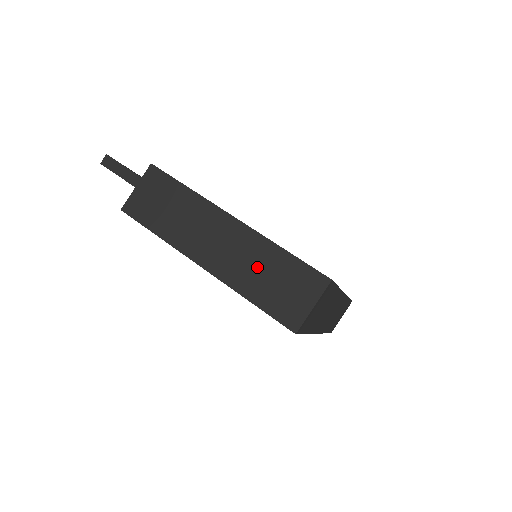
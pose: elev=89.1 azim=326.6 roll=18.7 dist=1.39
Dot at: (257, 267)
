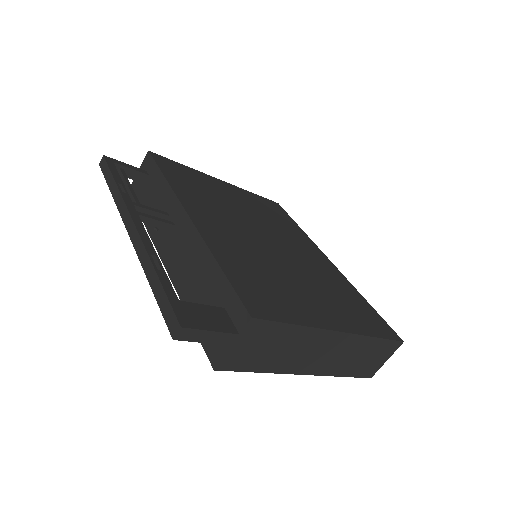
Dot at: (354, 356)
